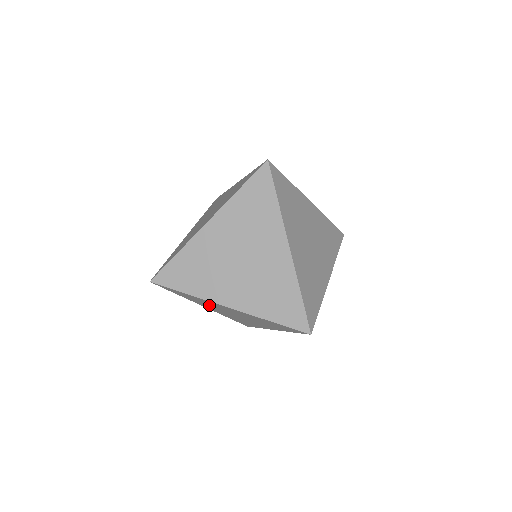
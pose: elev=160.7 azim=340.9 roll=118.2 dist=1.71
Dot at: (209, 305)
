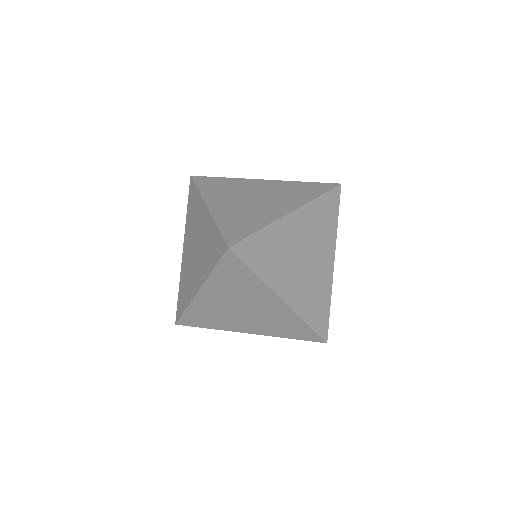
Dot at: (224, 317)
